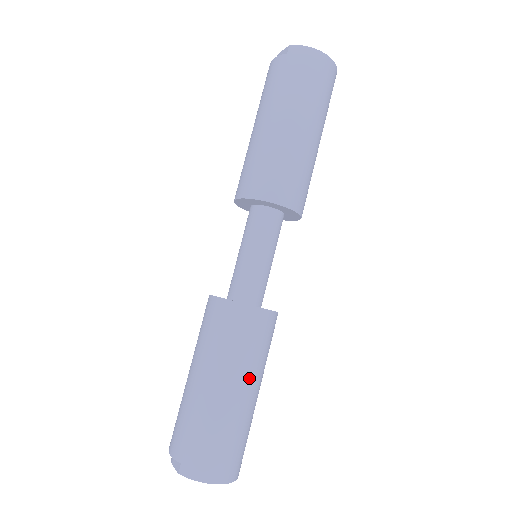
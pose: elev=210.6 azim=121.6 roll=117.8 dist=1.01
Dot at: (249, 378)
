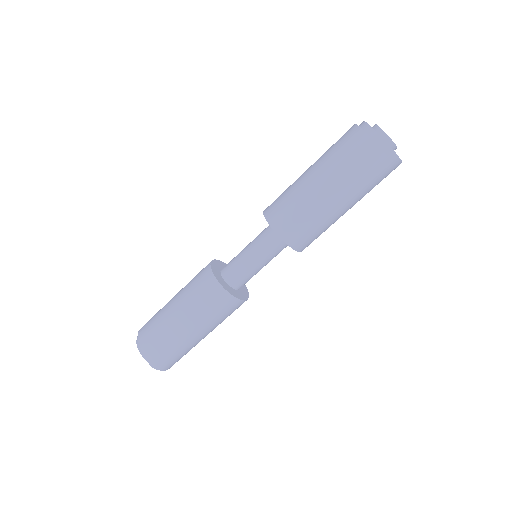
Dot at: occluded
